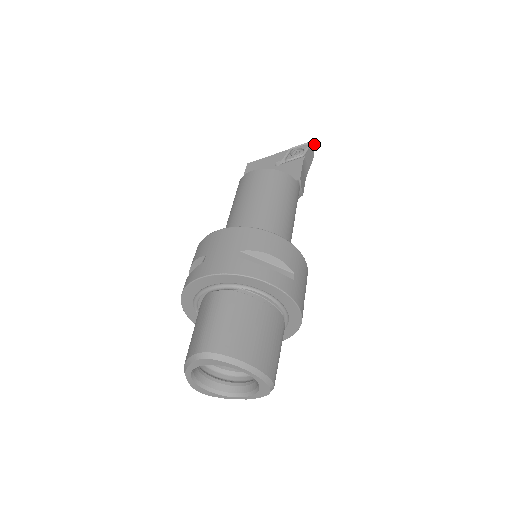
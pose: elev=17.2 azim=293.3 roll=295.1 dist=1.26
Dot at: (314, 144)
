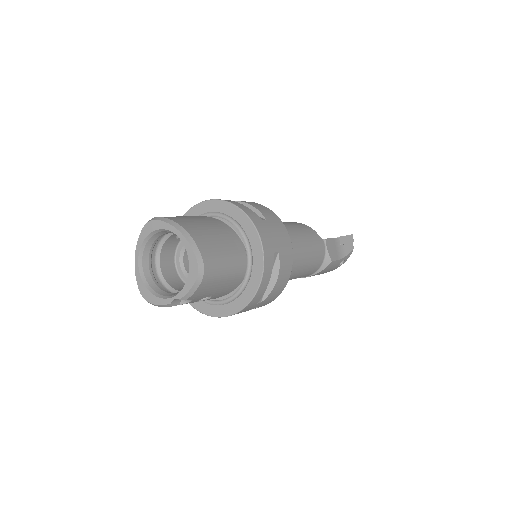
Dot at: occluded
